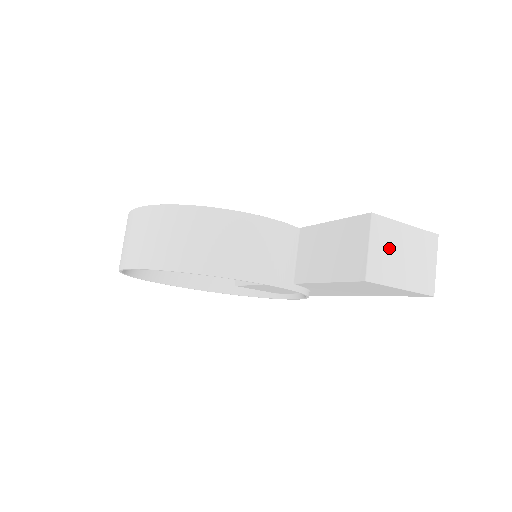
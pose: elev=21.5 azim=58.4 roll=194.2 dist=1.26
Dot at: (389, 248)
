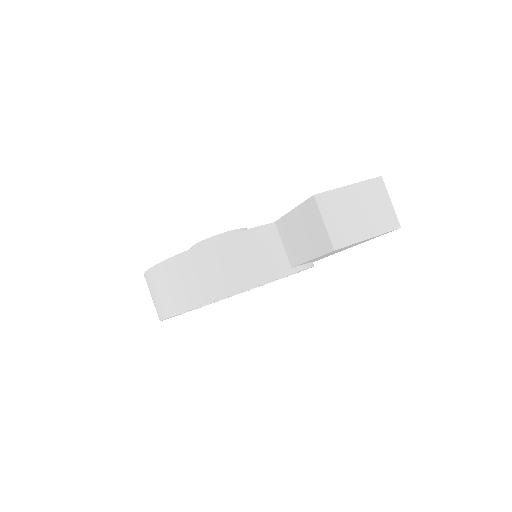
Dot at: (342, 213)
